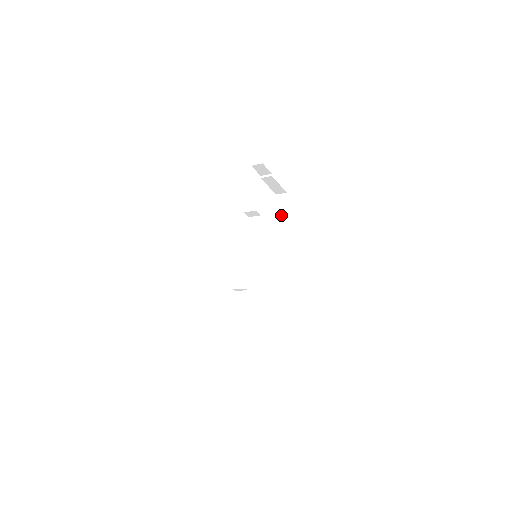
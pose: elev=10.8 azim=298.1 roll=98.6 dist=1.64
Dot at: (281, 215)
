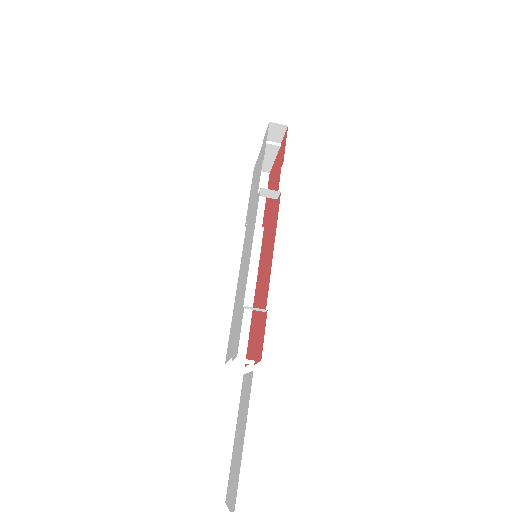
Dot at: (259, 201)
